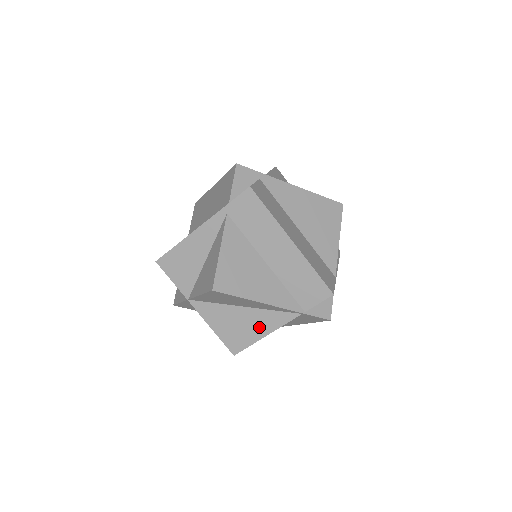
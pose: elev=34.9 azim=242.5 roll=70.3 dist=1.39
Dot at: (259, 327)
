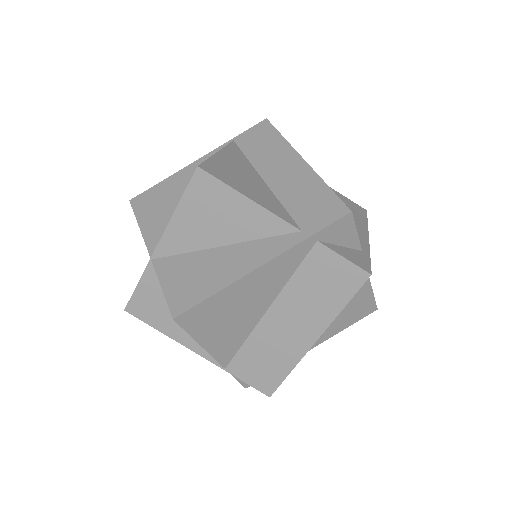
Dot at: occluded
